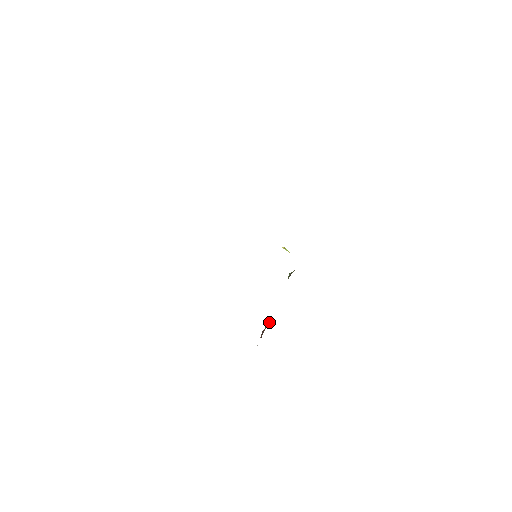
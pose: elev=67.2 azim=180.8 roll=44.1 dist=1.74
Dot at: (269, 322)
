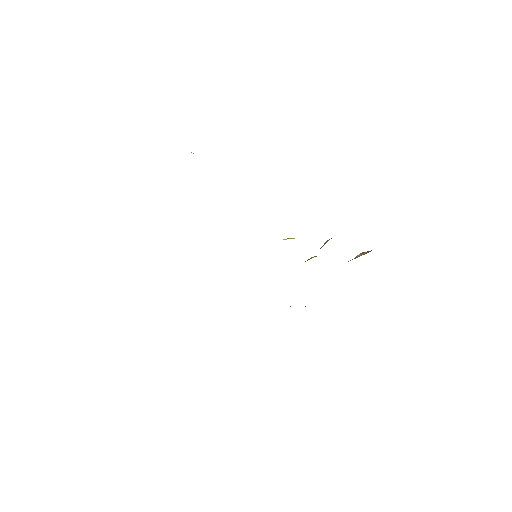
Dot at: occluded
